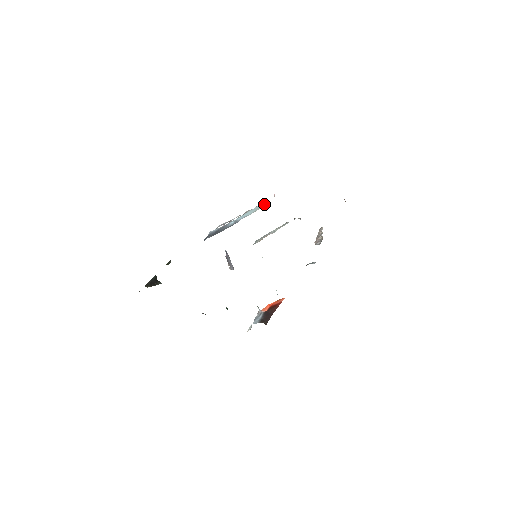
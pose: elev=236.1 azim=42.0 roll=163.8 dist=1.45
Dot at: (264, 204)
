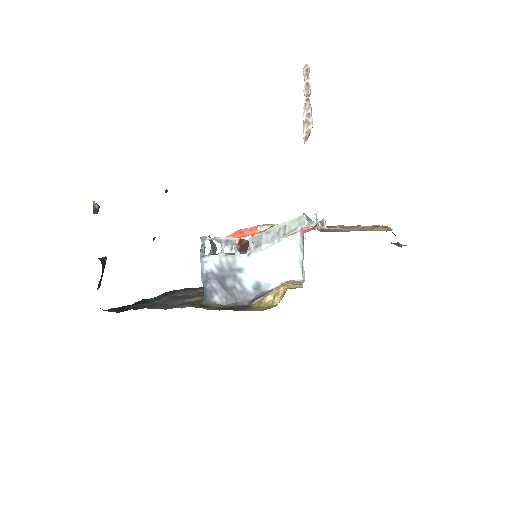
Dot at: (300, 264)
